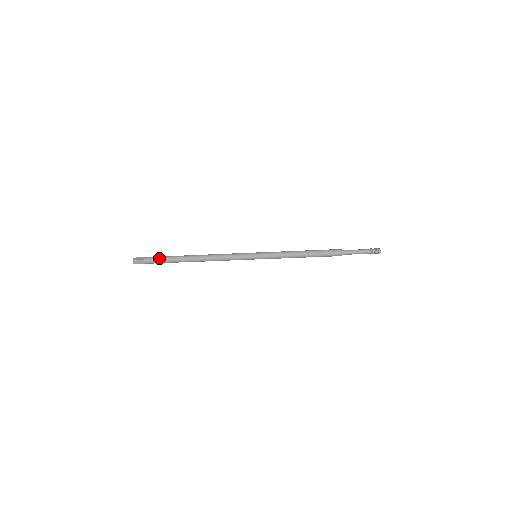
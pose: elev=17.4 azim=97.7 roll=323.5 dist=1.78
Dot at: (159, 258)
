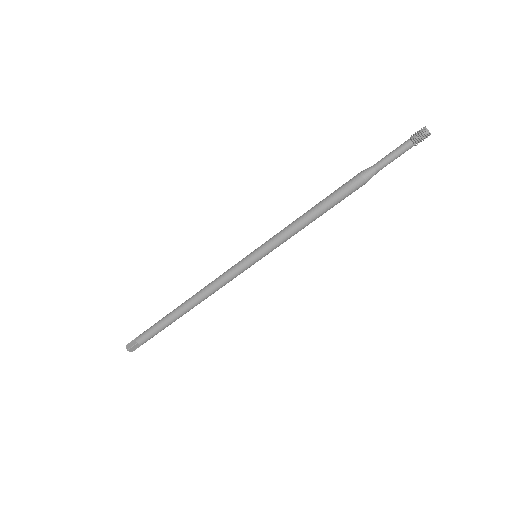
Dot at: (150, 331)
